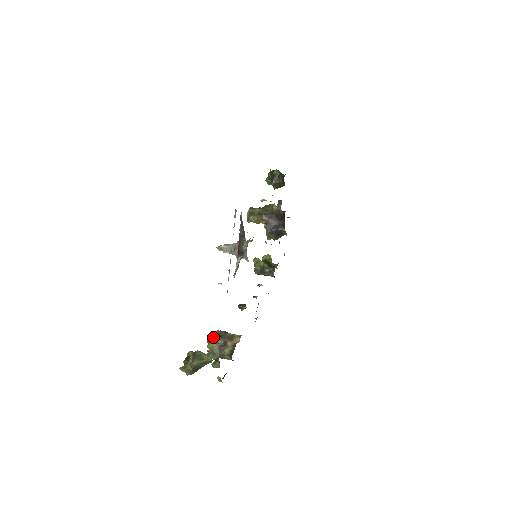
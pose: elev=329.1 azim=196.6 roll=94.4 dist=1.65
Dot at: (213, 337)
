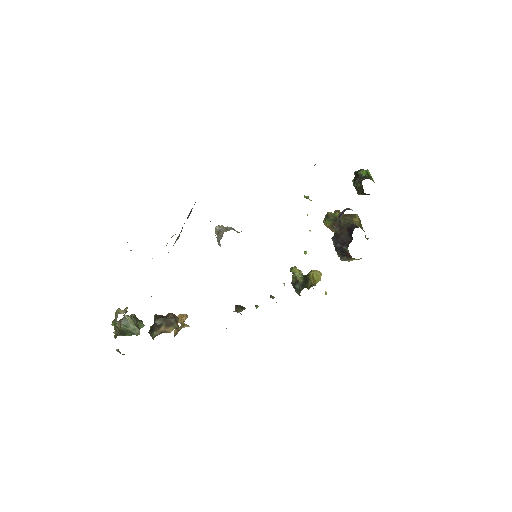
Dot at: (162, 315)
